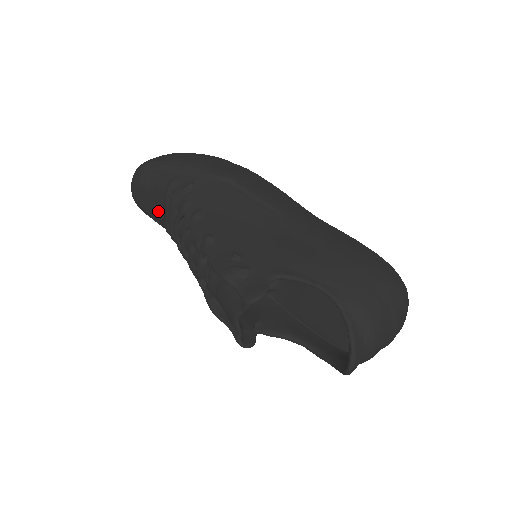
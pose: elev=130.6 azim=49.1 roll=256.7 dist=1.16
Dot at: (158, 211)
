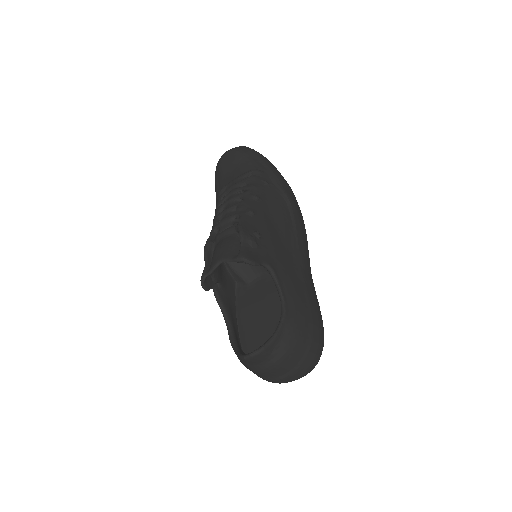
Dot at: (228, 177)
